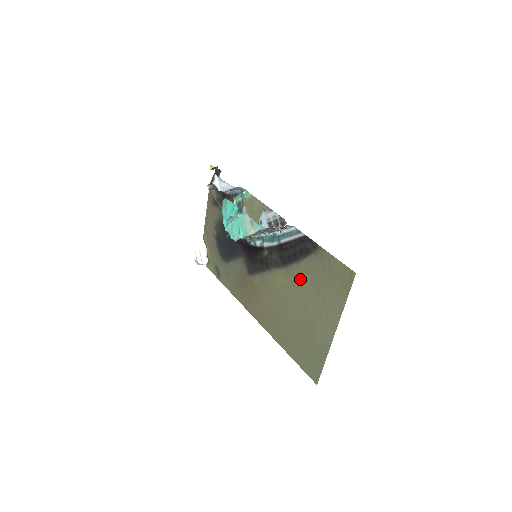
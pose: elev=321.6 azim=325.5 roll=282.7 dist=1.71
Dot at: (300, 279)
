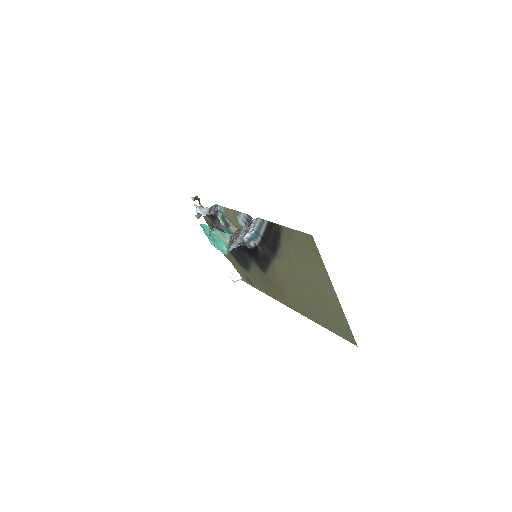
Dot at: (289, 260)
